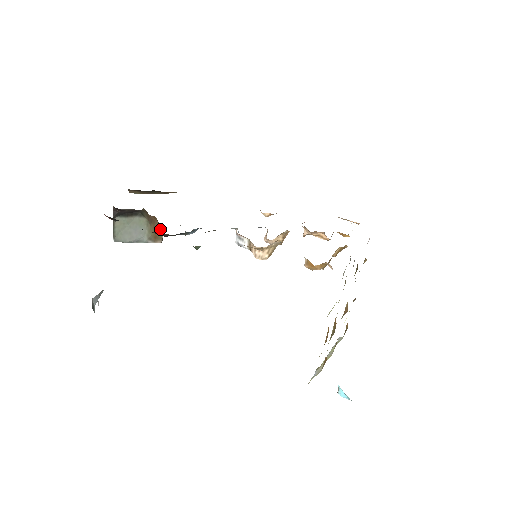
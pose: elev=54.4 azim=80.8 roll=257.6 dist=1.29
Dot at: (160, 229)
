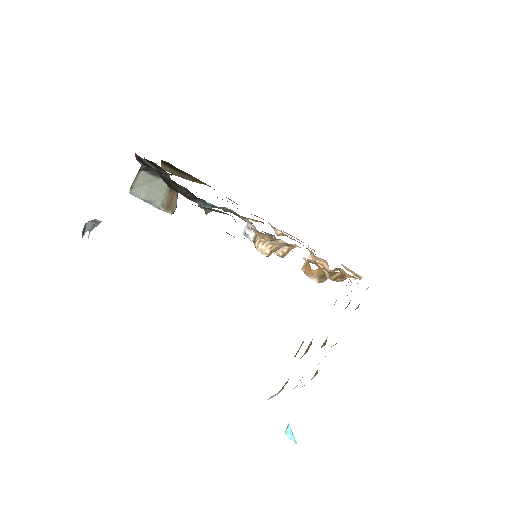
Dot at: (176, 201)
